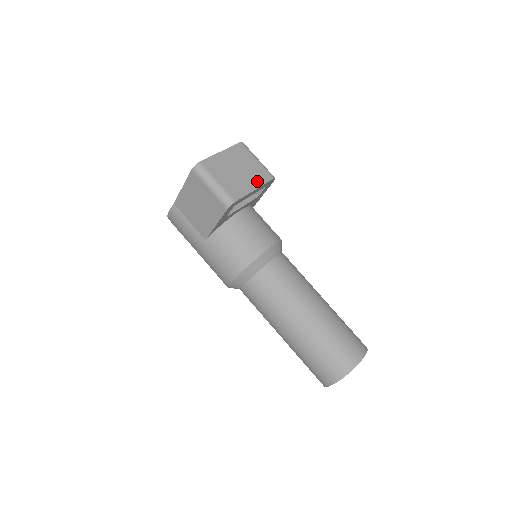
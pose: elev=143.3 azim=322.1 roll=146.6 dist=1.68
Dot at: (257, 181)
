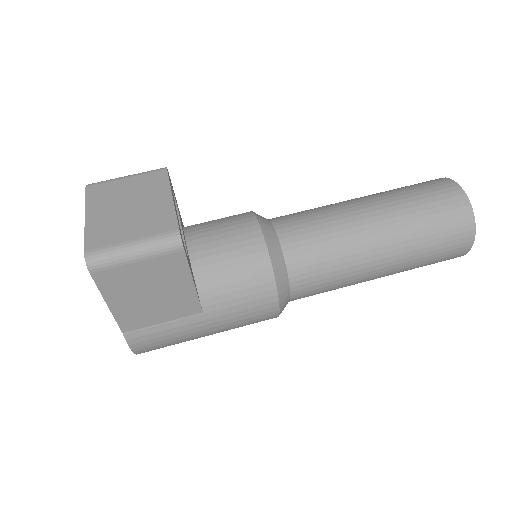
Dot at: (160, 190)
